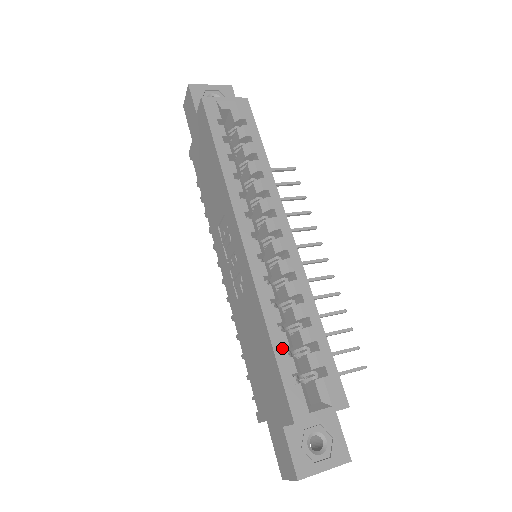
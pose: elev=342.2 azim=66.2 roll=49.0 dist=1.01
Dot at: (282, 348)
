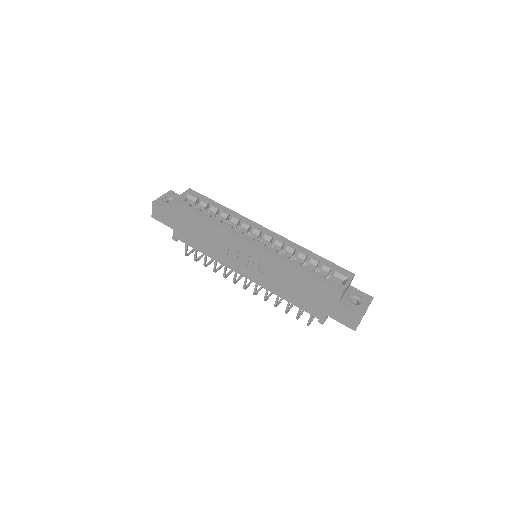
Dot at: (311, 271)
